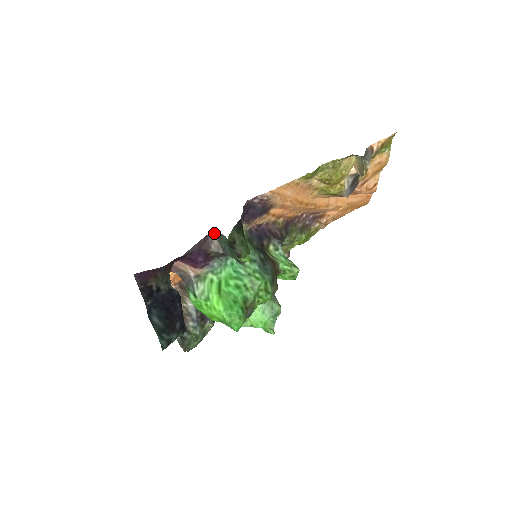
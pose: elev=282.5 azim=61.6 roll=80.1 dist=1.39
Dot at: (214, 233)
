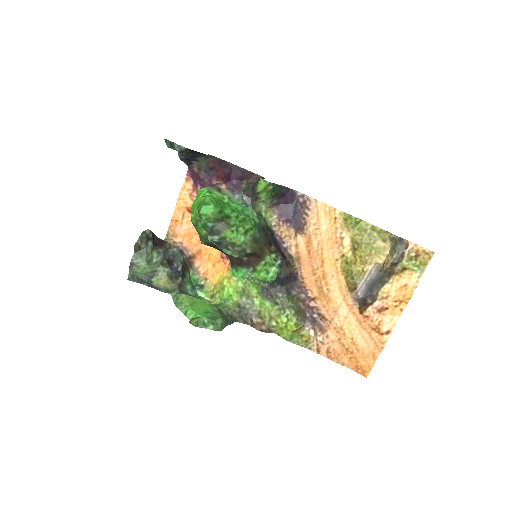
Dot at: occluded
